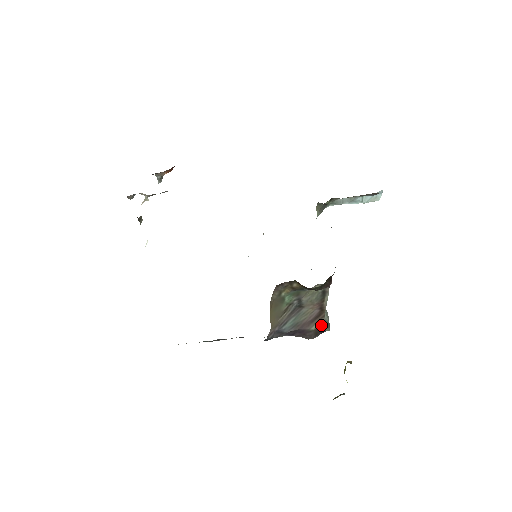
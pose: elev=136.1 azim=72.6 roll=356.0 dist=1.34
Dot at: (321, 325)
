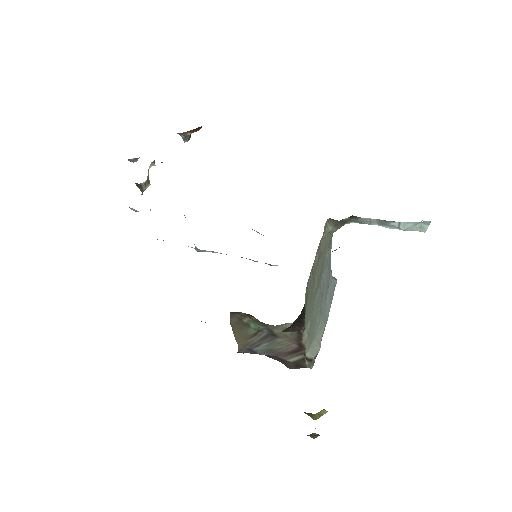
Dot at: (301, 360)
